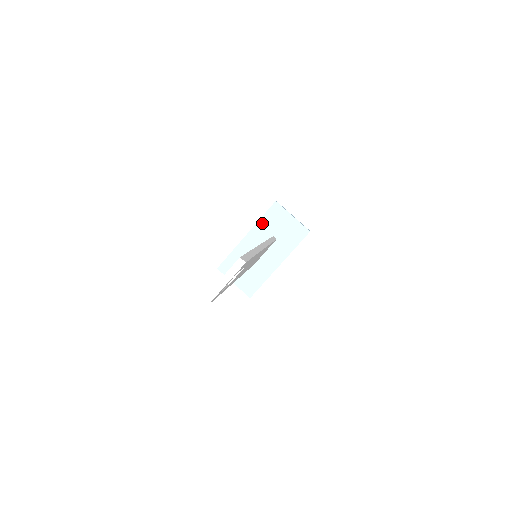
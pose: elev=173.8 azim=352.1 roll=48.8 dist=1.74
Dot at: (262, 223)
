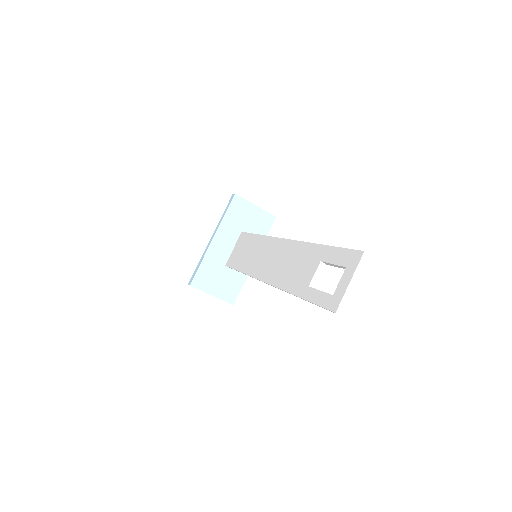
Dot at: (227, 221)
